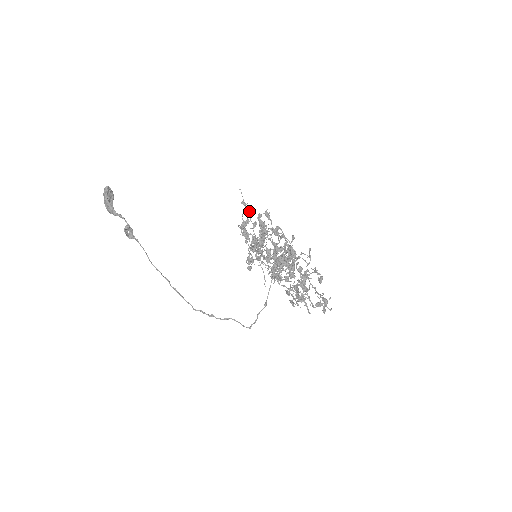
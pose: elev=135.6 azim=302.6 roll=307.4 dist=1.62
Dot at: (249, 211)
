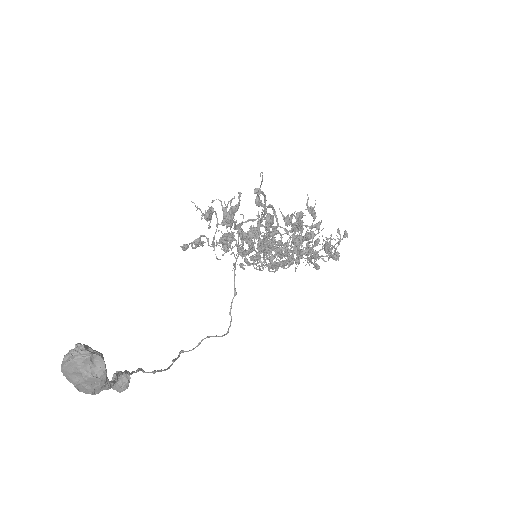
Dot at: (261, 200)
